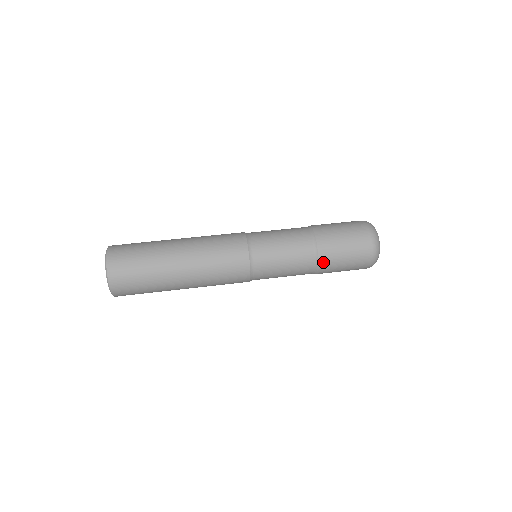
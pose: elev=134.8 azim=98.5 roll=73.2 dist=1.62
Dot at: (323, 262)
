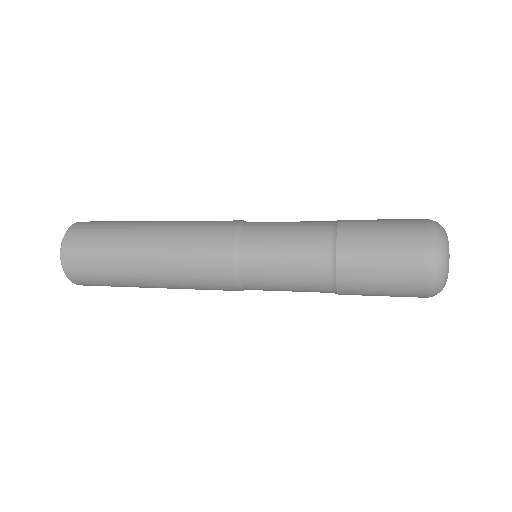
Dot at: (344, 246)
